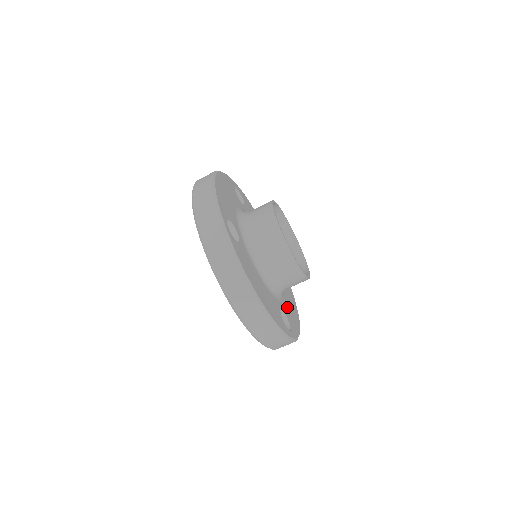
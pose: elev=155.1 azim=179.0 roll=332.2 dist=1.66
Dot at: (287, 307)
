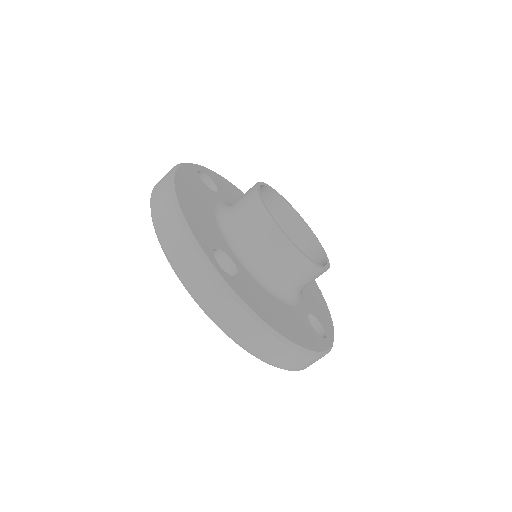
Dot at: (310, 299)
